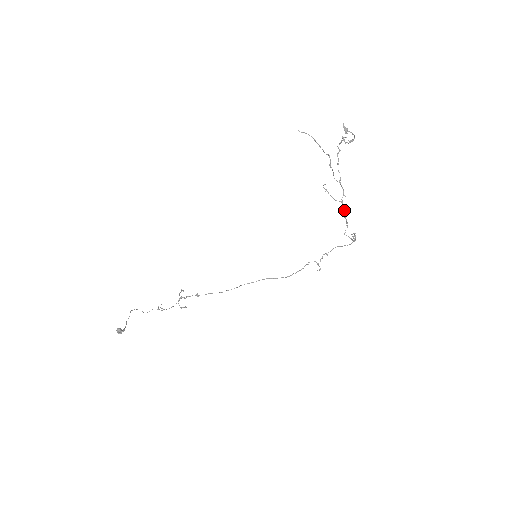
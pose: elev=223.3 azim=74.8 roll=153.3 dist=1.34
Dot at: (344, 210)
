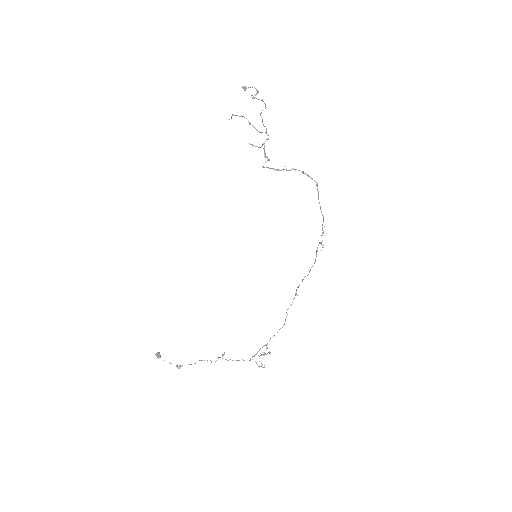
Dot at: (264, 149)
